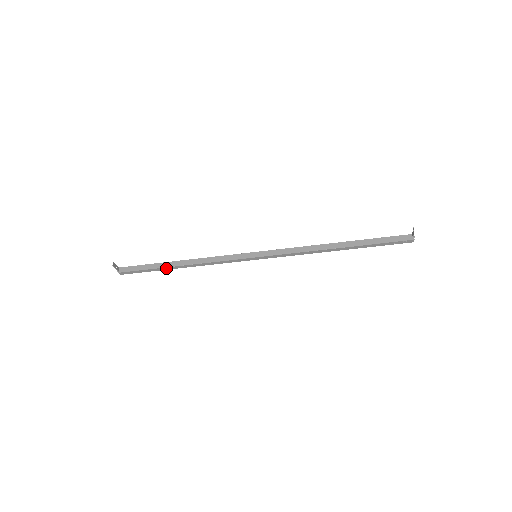
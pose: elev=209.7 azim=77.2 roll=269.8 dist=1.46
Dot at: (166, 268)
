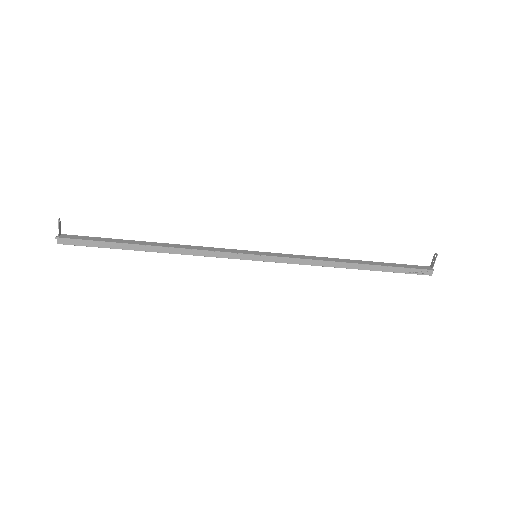
Dot at: (132, 246)
